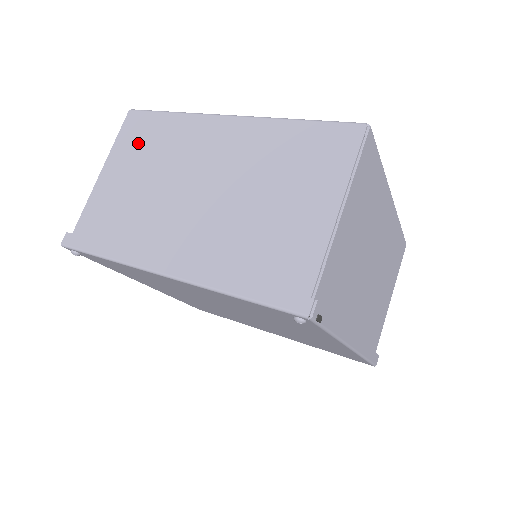
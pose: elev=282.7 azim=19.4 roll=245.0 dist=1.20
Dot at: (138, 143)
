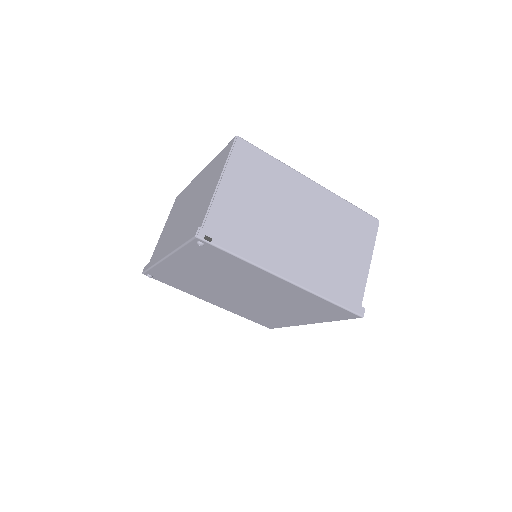
Dot at: (175, 209)
